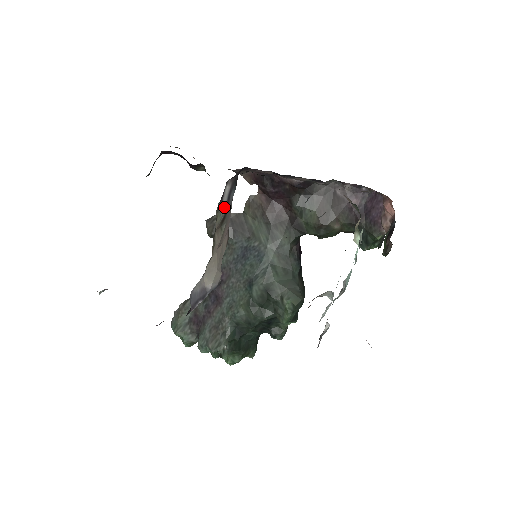
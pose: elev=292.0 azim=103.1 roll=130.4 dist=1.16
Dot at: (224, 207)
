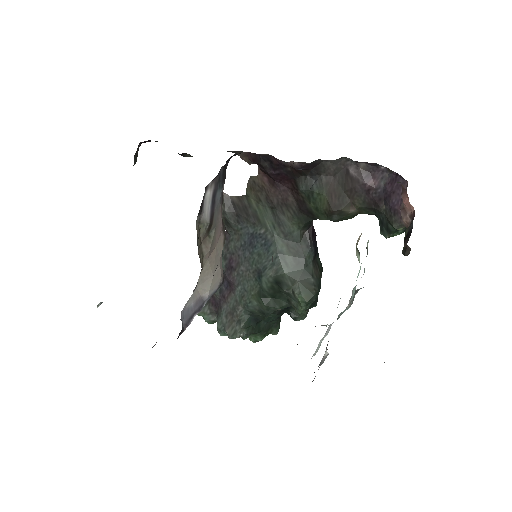
Dot at: (208, 215)
